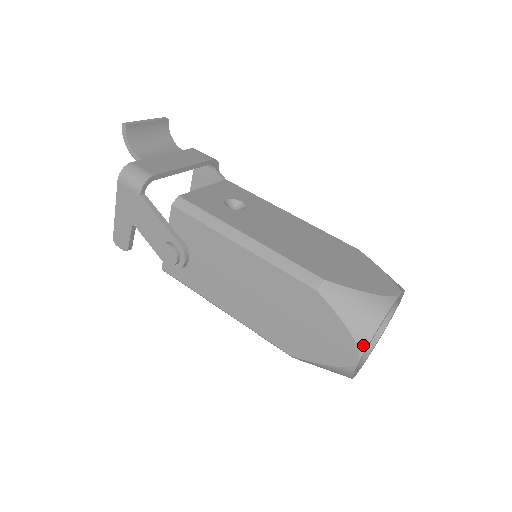
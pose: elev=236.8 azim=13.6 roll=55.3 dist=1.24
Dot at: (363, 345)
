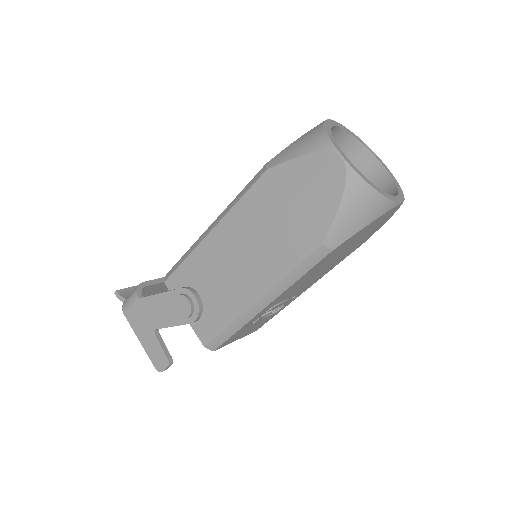
Dot at: (329, 146)
